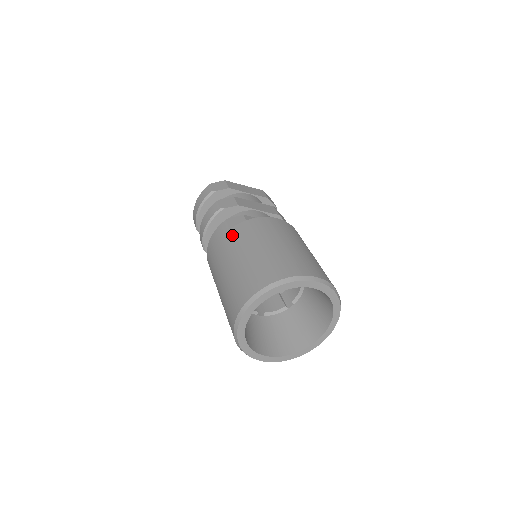
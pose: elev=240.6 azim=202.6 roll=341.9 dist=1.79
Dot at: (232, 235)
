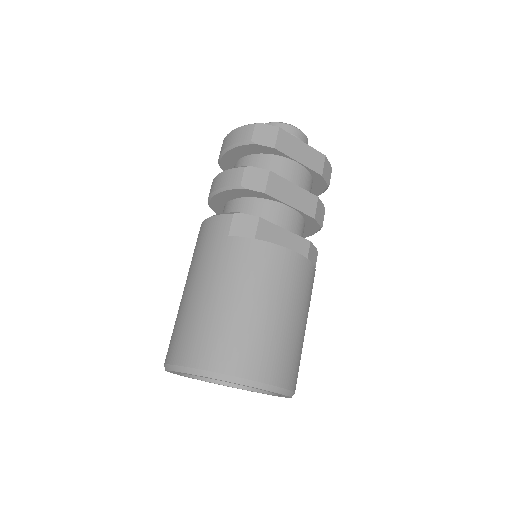
Dot at: (224, 249)
